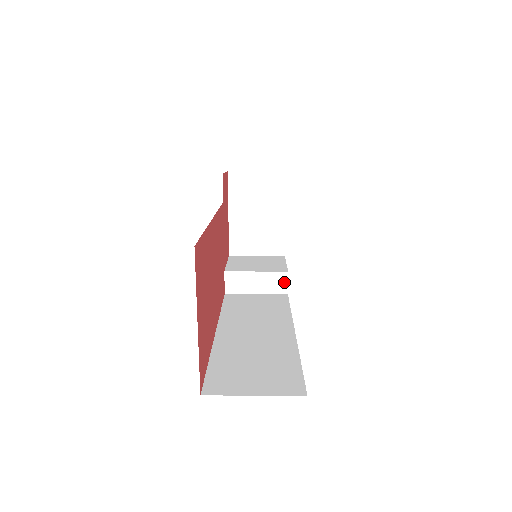
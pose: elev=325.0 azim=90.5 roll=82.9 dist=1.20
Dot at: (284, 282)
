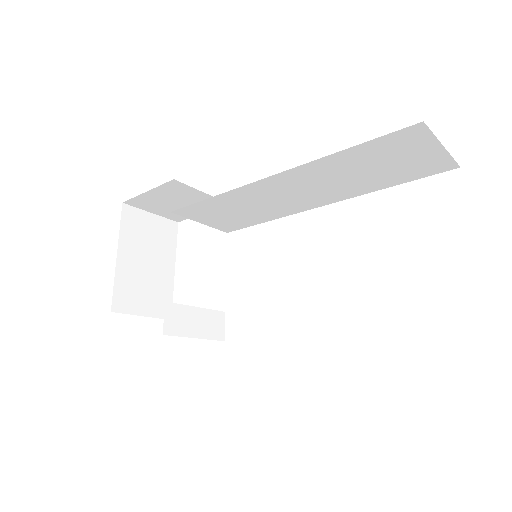
Dot at: (221, 325)
